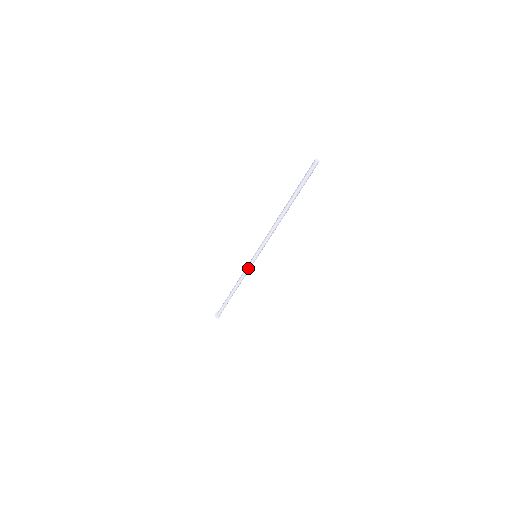
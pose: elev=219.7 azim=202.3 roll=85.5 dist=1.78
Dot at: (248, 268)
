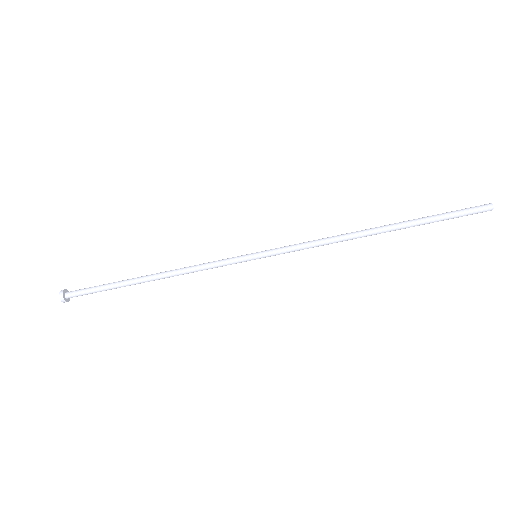
Dot at: (223, 263)
